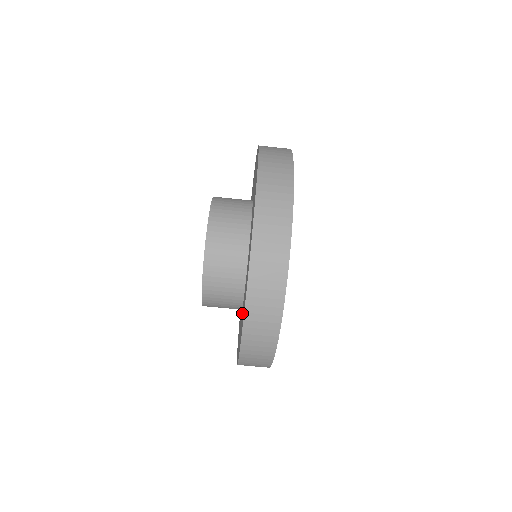
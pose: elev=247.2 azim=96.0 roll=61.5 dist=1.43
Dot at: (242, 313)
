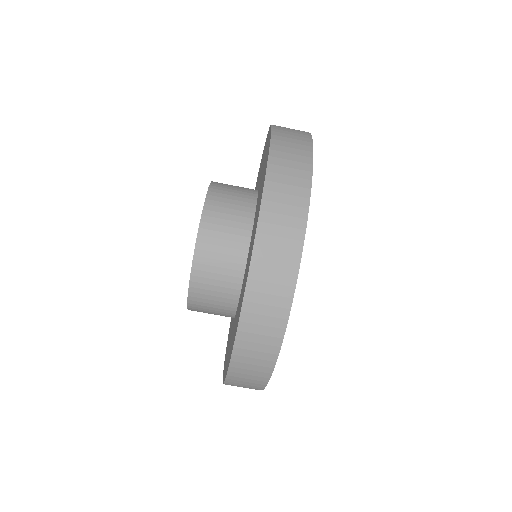
Dot at: (239, 301)
